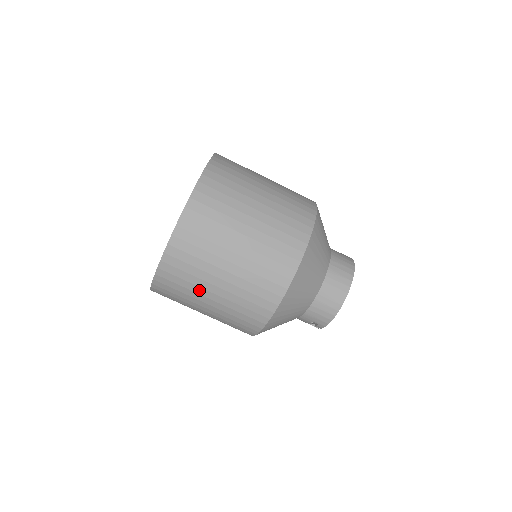
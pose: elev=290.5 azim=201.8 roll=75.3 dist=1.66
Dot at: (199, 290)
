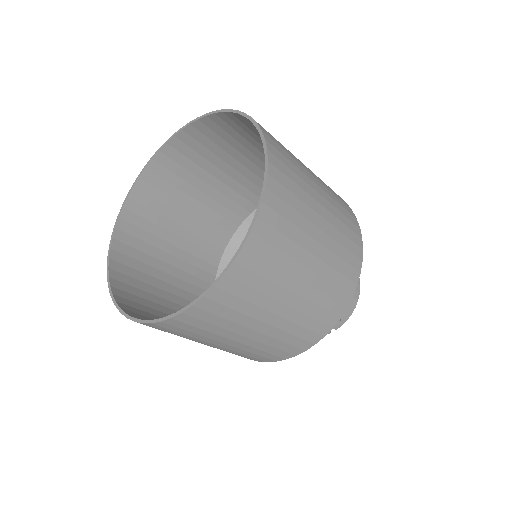
Dot at: (292, 266)
